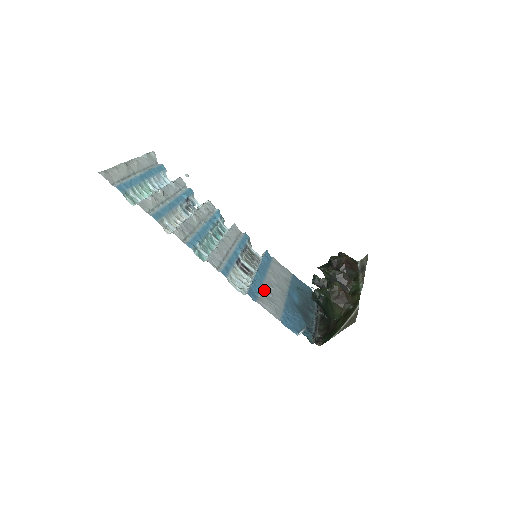
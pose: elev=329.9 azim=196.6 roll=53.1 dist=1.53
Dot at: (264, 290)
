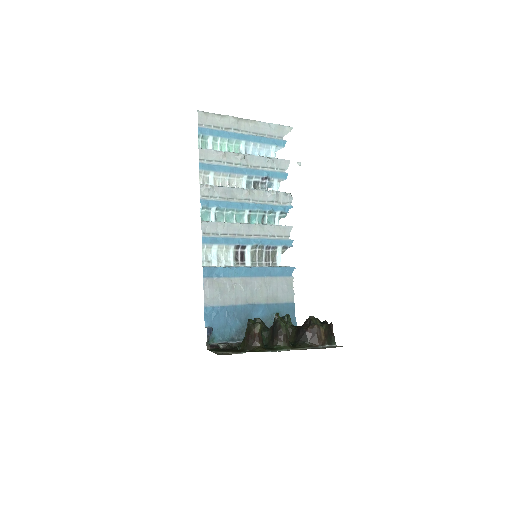
Dot at: (229, 280)
